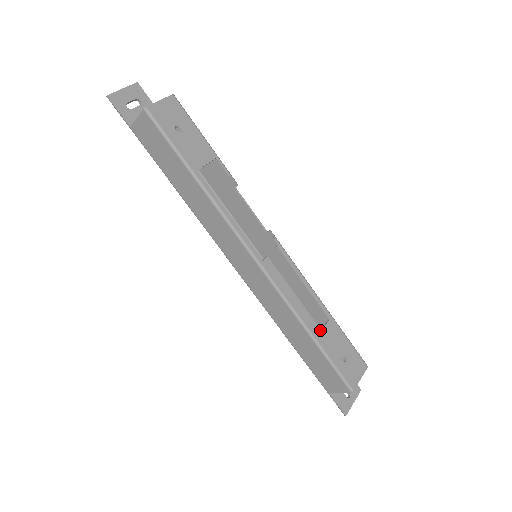
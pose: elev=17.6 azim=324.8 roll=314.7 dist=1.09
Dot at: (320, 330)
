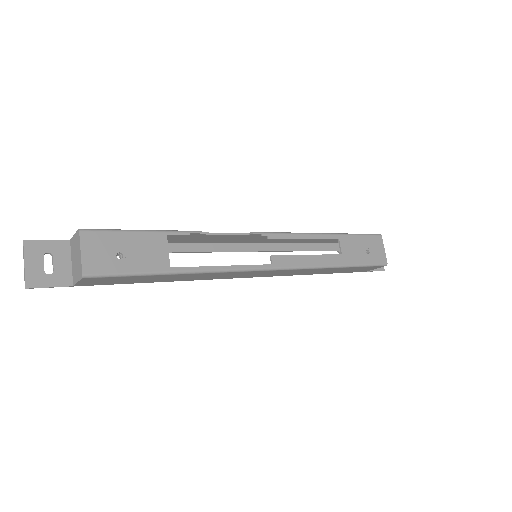
Dot at: (341, 255)
